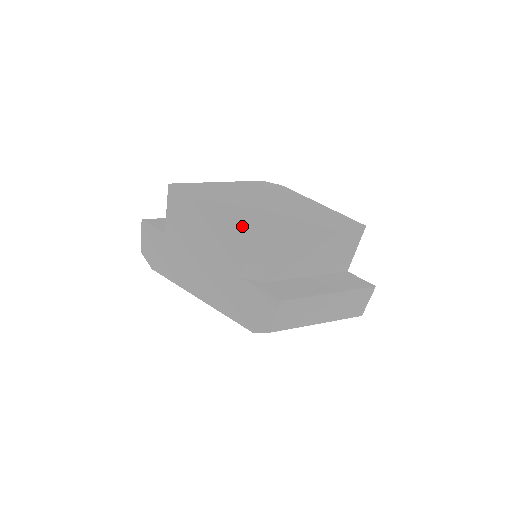
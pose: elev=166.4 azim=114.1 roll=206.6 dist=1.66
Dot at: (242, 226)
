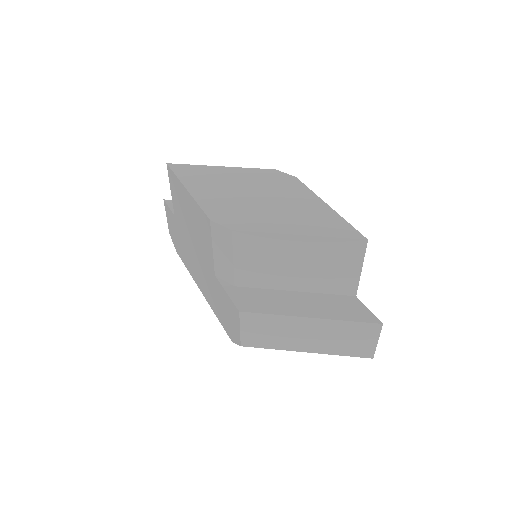
Dot at: (205, 216)
